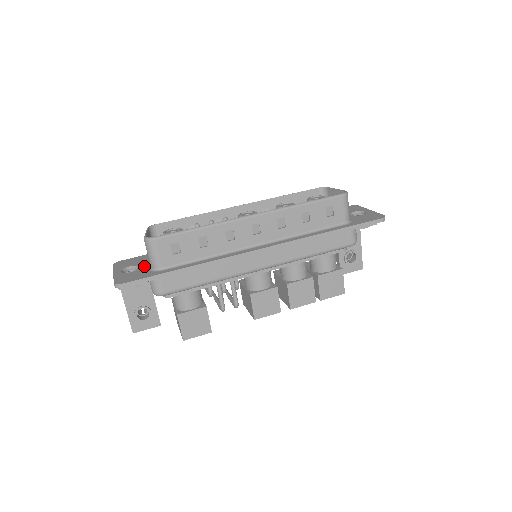
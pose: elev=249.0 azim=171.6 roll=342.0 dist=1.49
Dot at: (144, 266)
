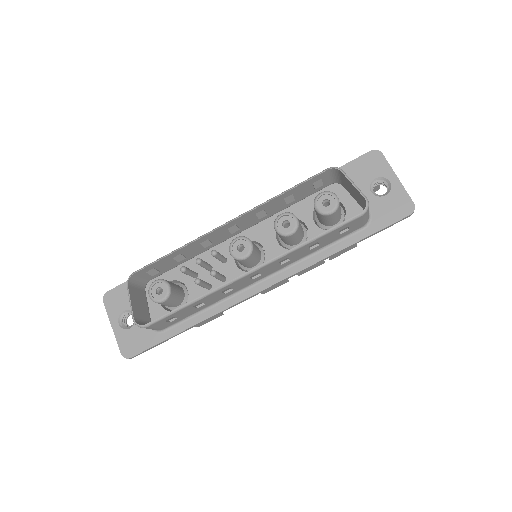
Dot at: occluded
